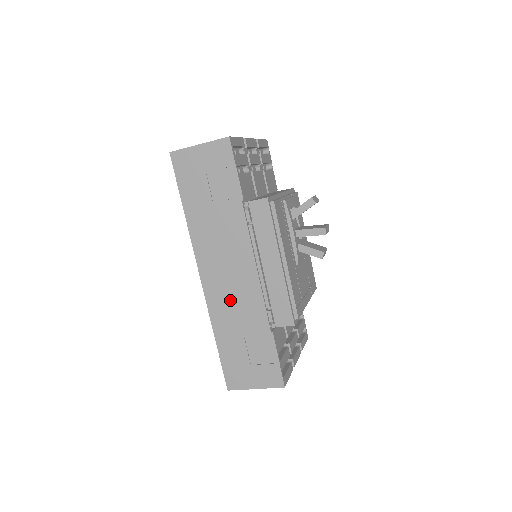
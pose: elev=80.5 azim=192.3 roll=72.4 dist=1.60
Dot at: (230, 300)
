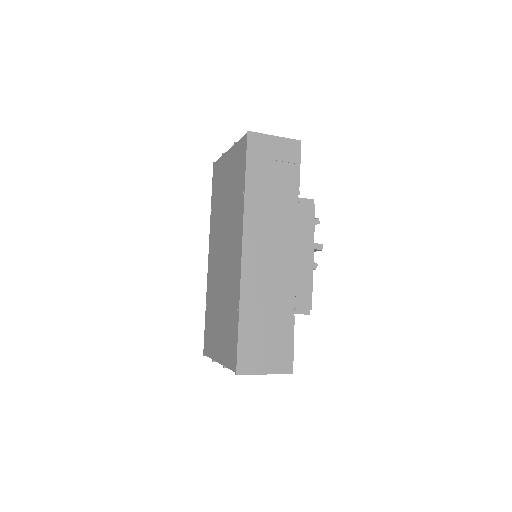
Dot at: (265, 279)
